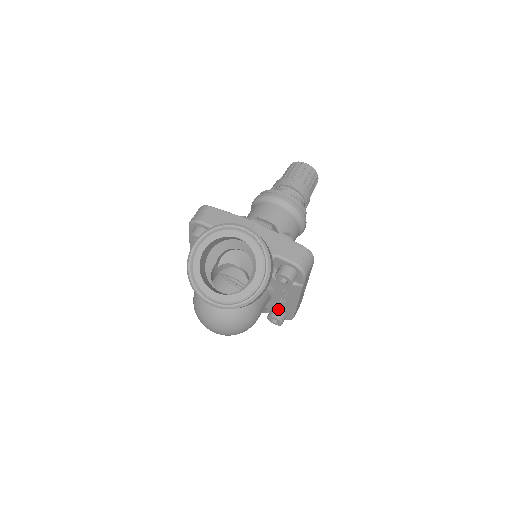
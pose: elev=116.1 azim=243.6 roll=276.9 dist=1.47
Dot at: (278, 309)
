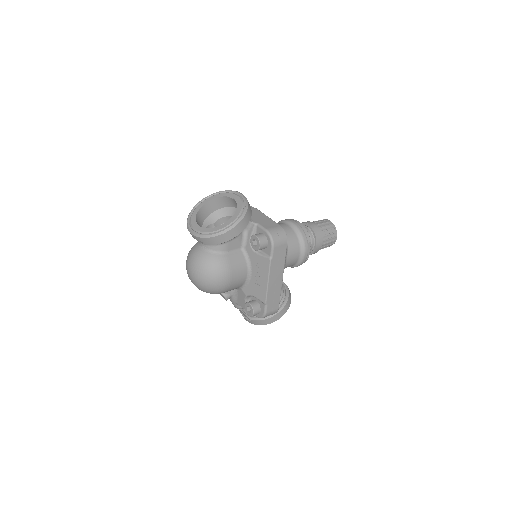
Dot at: (255, 300)
